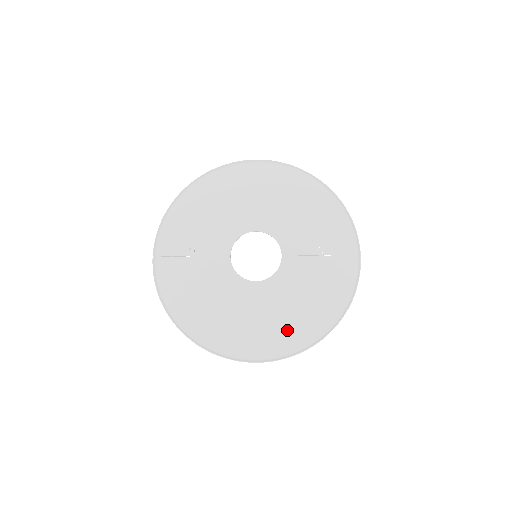
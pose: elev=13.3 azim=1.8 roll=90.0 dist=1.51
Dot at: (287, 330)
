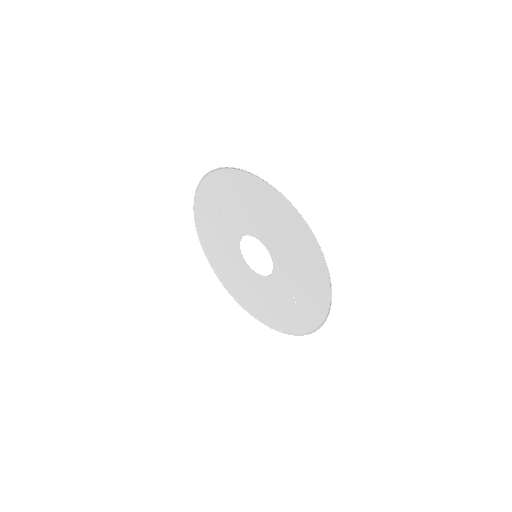
Dot at: (251, 301)
